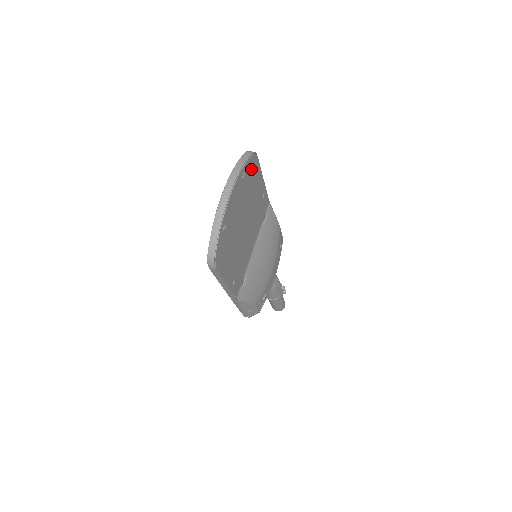
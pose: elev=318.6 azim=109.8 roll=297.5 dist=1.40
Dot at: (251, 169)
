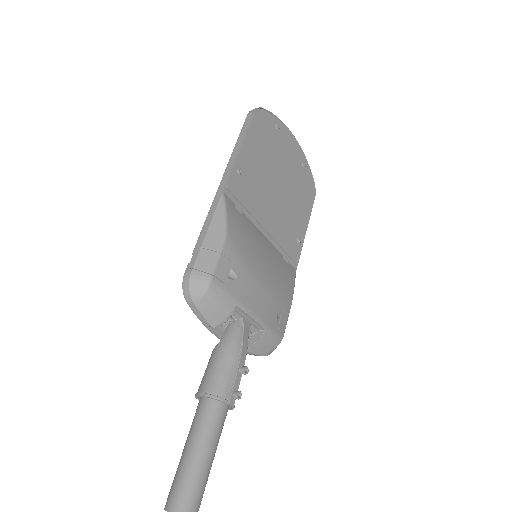
Dot at: (308, 185)
